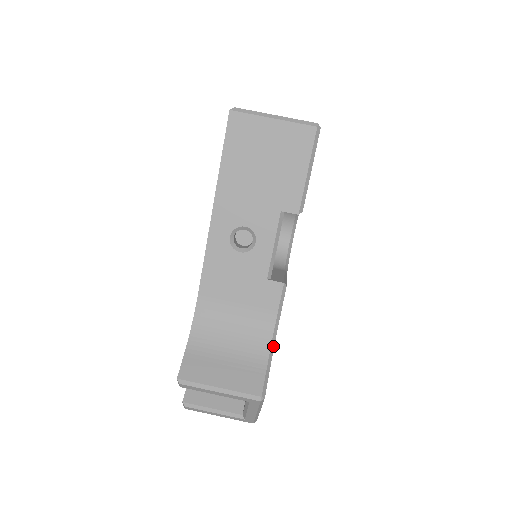
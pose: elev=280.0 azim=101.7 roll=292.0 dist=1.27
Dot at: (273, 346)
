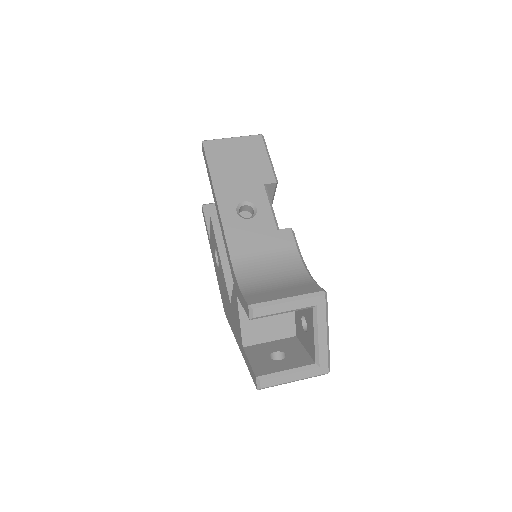
Dot at: (309, 272)
